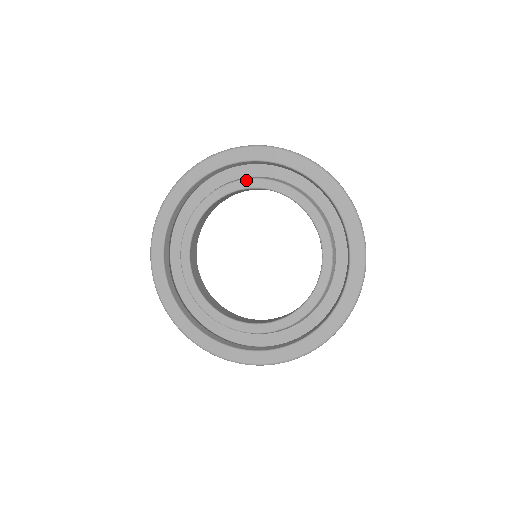
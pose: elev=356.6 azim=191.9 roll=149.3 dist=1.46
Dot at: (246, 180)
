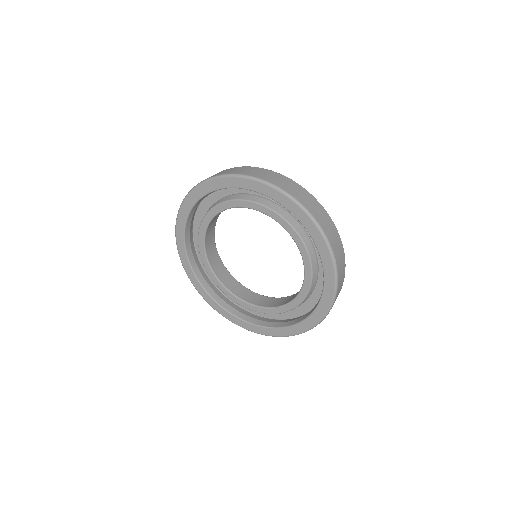
Dot at: (300, 238)
